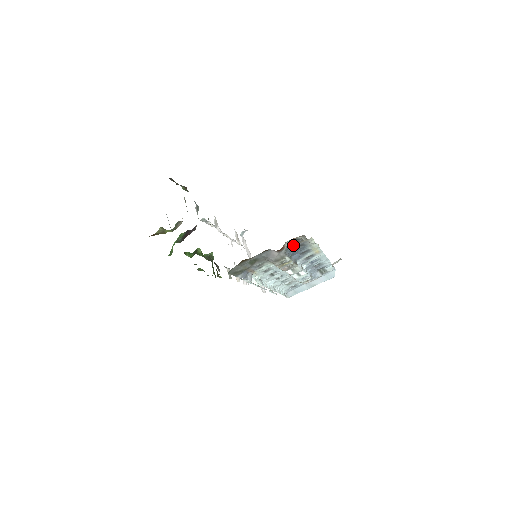
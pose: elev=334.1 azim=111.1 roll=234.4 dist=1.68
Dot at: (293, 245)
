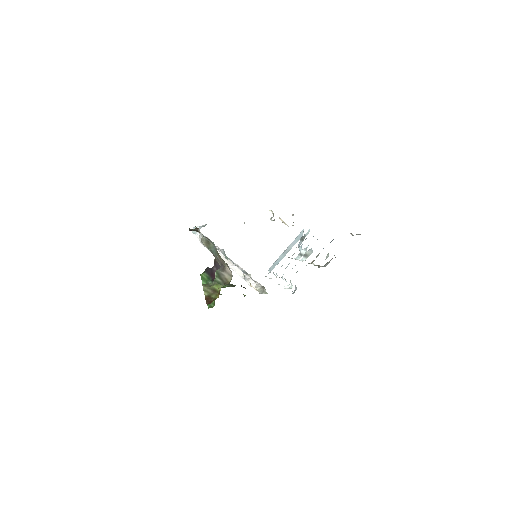
Dot at: occluded
